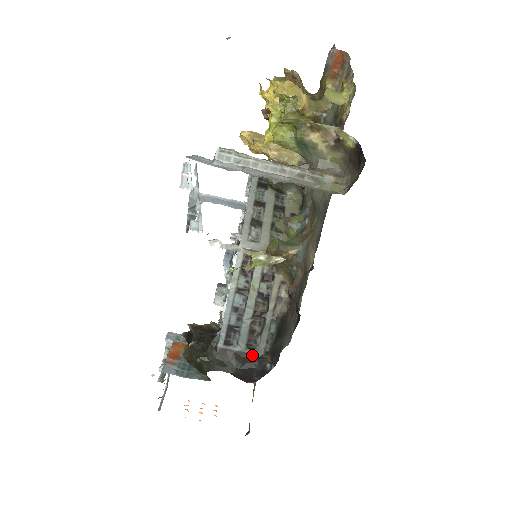
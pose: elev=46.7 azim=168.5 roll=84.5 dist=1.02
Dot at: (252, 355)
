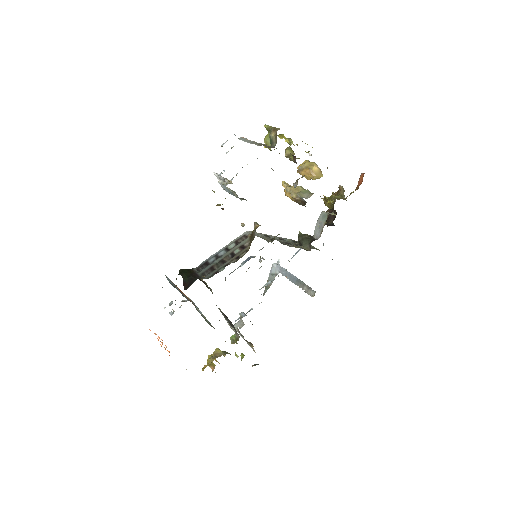
Dot at: (200, 277)
